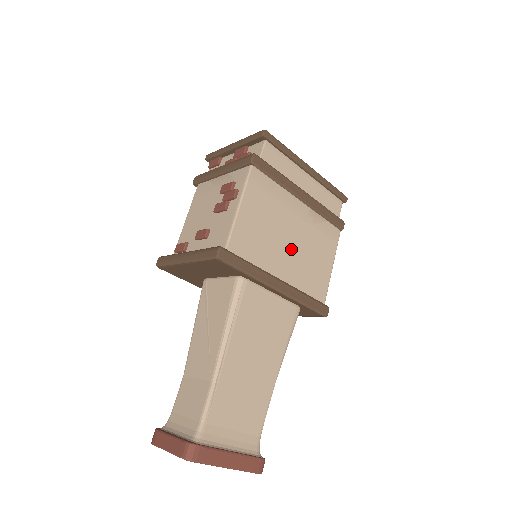
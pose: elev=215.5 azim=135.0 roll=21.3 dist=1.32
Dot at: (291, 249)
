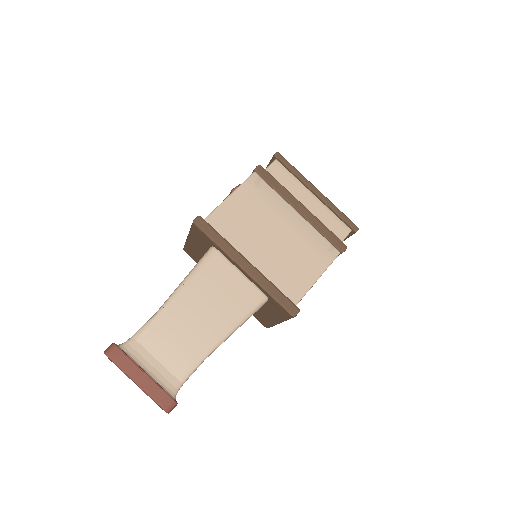
Dot at: (272, 244)
